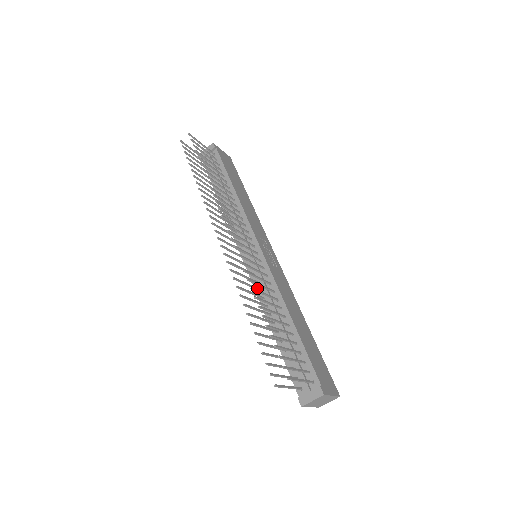
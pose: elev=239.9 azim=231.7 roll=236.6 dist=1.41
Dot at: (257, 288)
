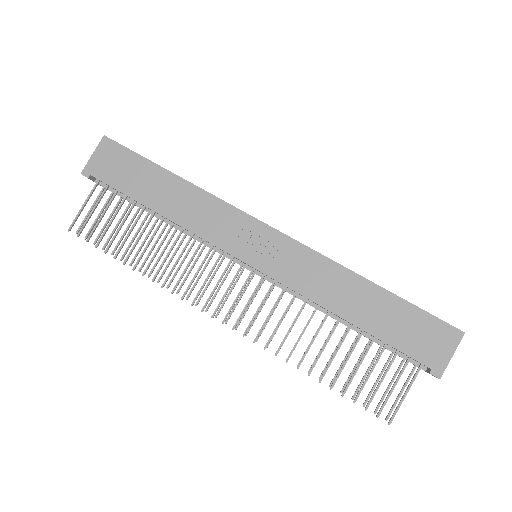
Dot at: (292, 302)
